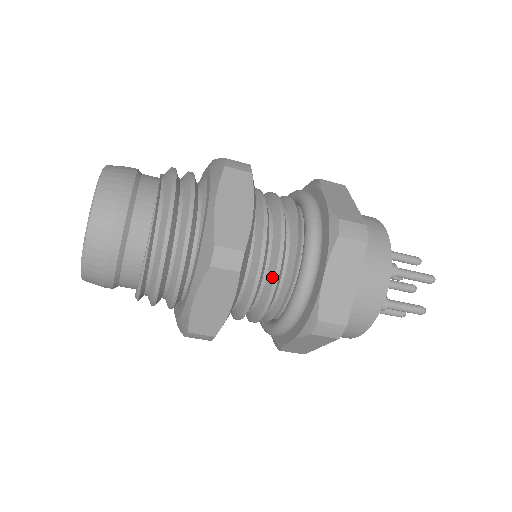
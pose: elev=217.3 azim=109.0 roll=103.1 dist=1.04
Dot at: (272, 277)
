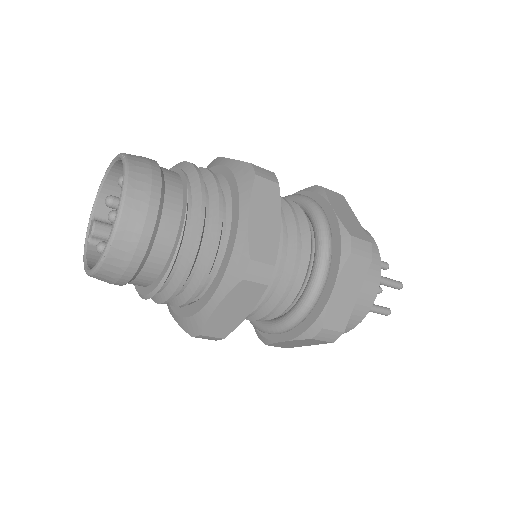
Dot at: (285, 285)
